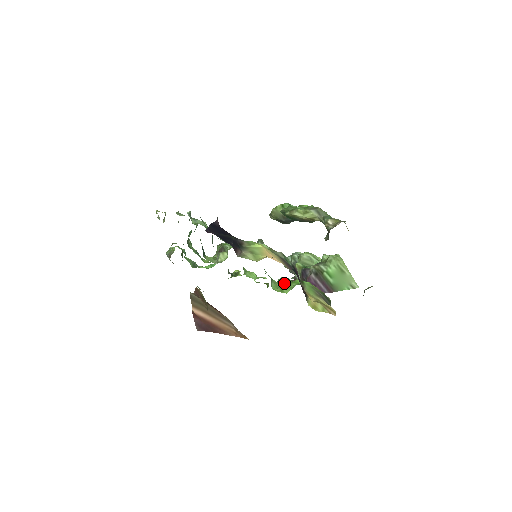
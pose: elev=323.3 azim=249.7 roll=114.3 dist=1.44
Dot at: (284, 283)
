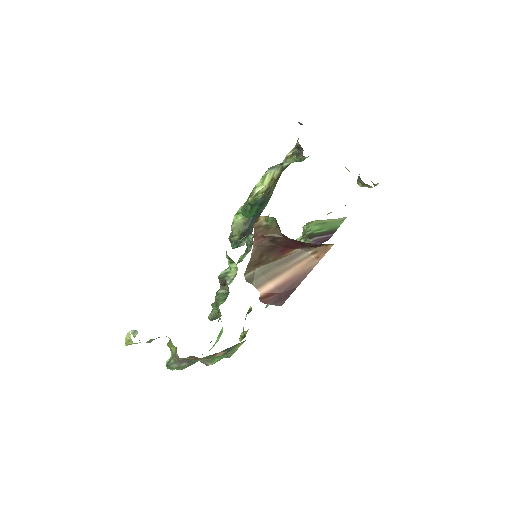
Dot at: occluded
